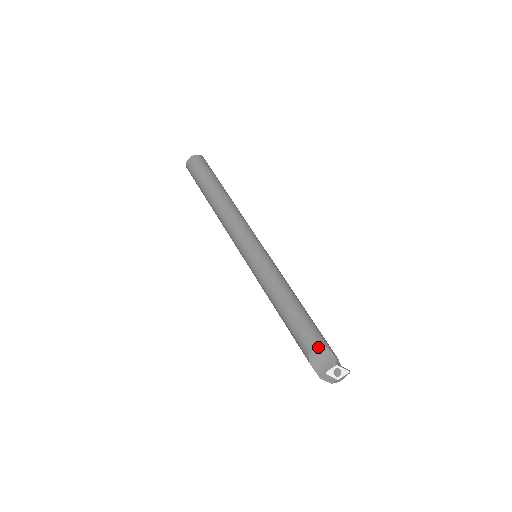
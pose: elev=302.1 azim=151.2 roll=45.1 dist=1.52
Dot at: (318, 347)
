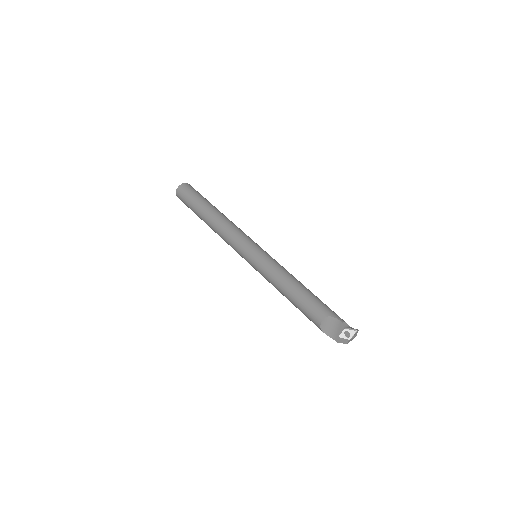
Dot at: (325, 319)
